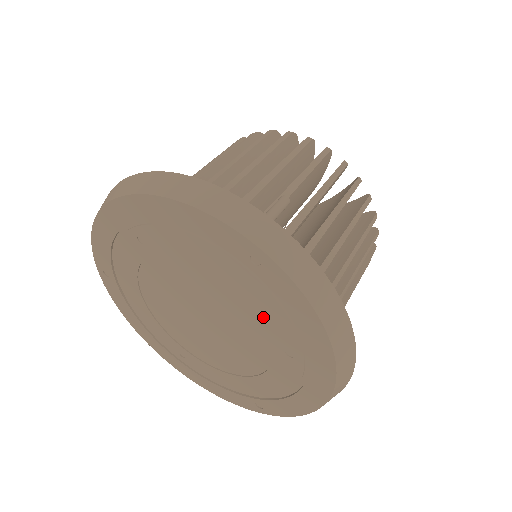
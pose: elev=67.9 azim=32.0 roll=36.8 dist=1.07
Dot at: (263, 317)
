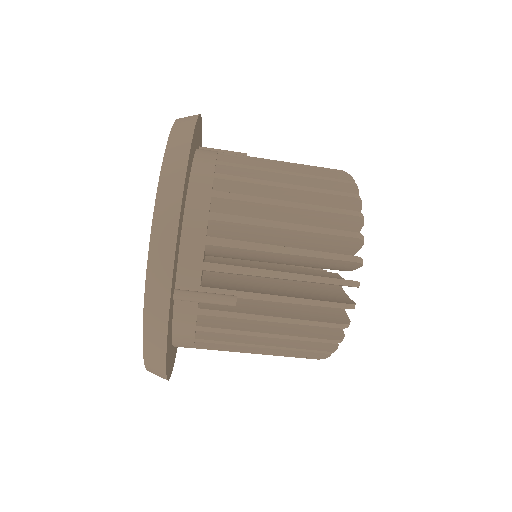
Dot at: occluded
